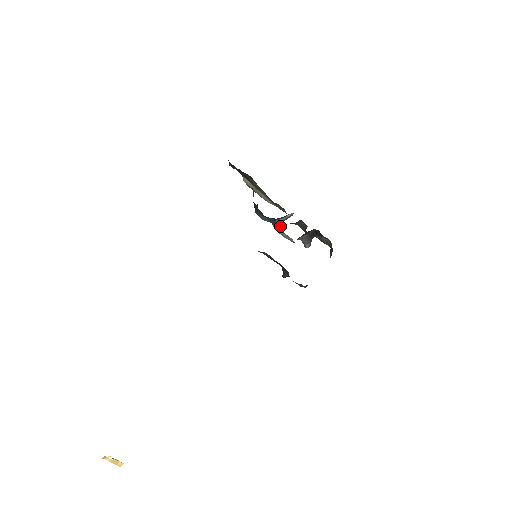
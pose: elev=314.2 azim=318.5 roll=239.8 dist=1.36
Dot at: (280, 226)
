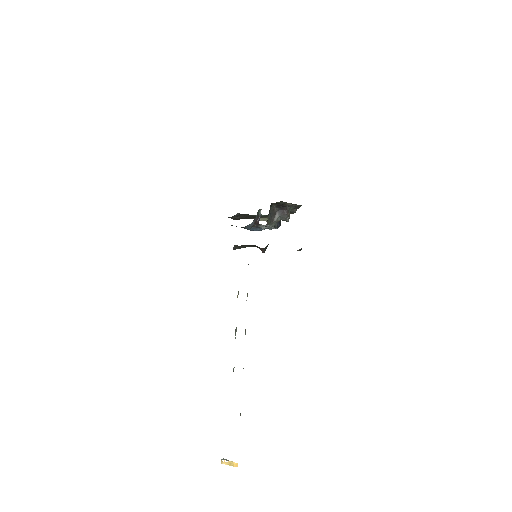
Dot at: occluded
